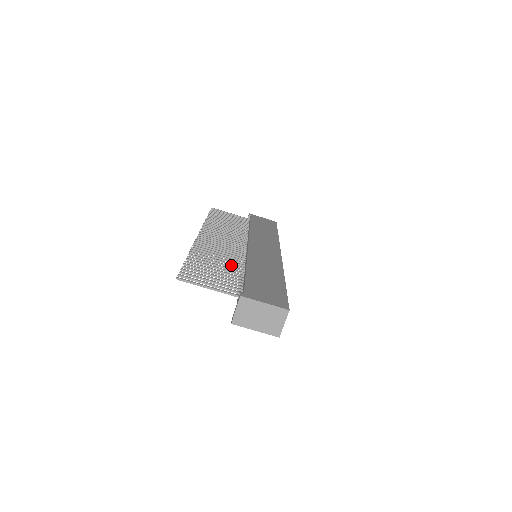
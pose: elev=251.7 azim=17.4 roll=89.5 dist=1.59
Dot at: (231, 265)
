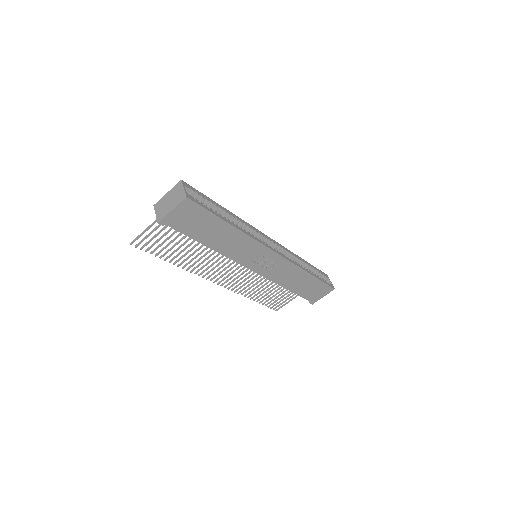
Dot at: (202, 246)
